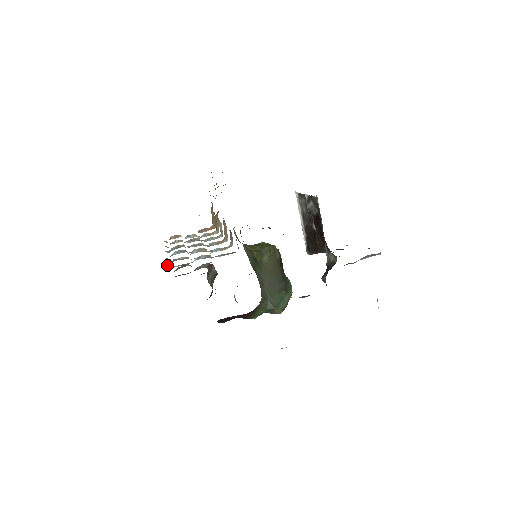
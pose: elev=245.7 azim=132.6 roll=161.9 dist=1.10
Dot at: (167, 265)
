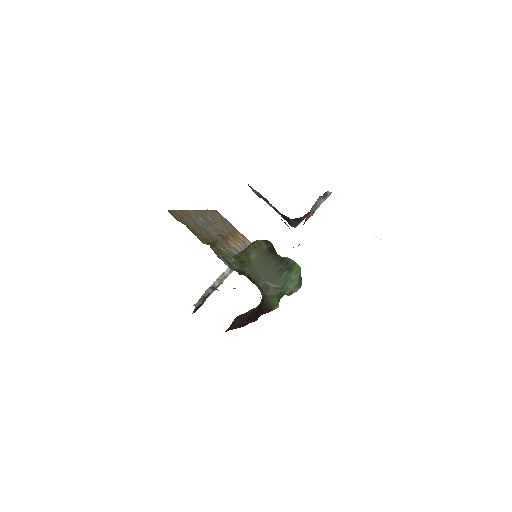
Dot at: (194, 305)
